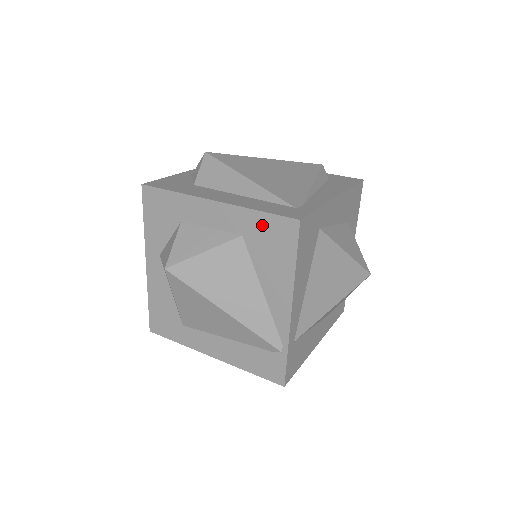
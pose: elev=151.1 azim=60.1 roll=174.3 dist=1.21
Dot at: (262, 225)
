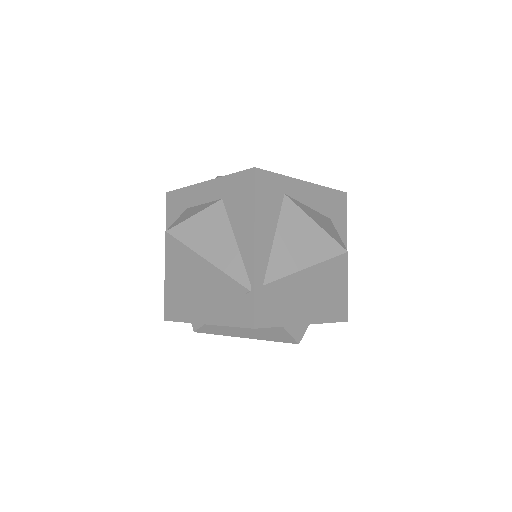
Dot at: (233, 184)
